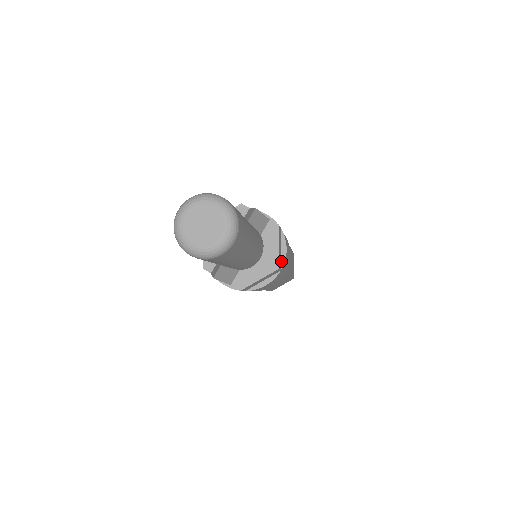
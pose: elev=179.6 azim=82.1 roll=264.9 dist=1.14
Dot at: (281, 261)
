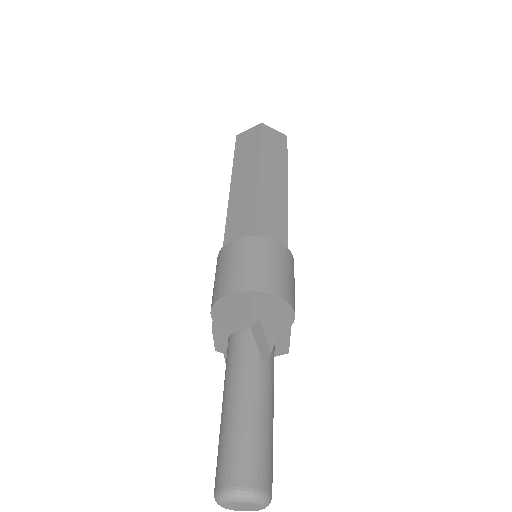
Dot at: occluded
